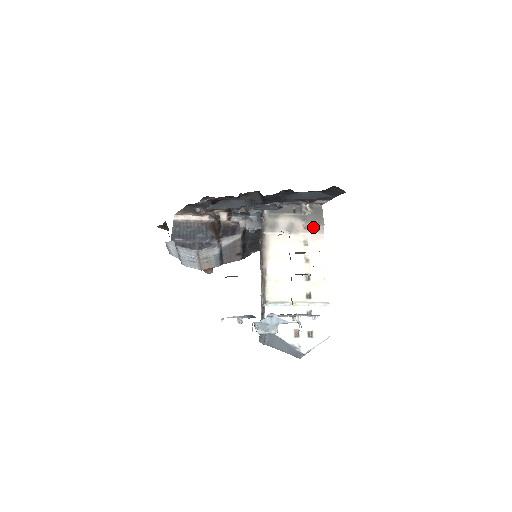
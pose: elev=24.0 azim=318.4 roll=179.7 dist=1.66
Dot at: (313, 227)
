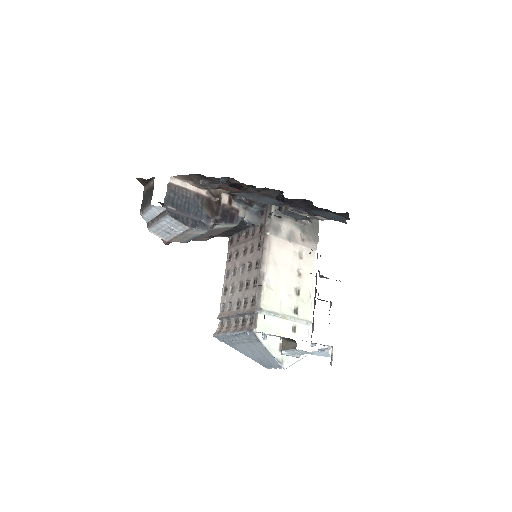
Dot at: (309, 241)
